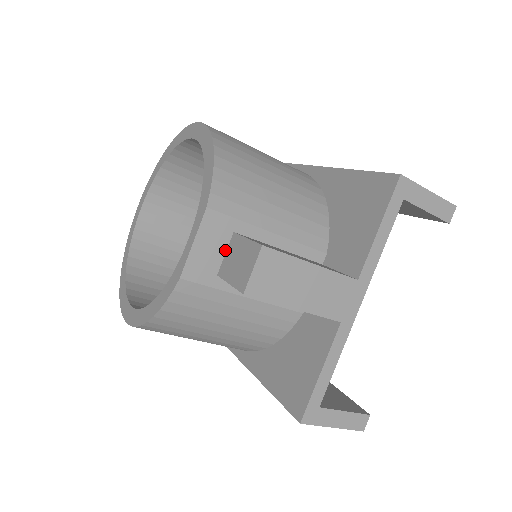
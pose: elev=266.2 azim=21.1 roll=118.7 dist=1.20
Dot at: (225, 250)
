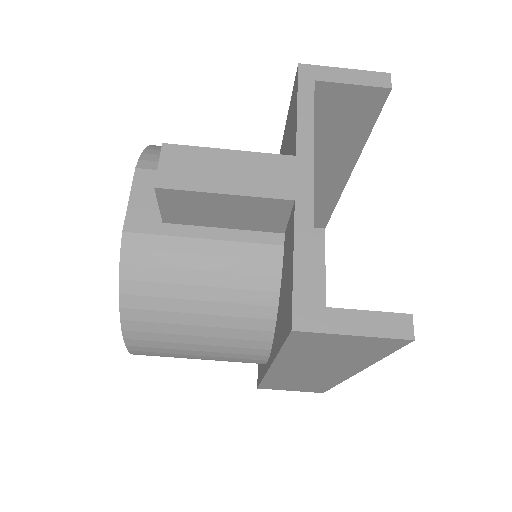
Dot at: occluded
